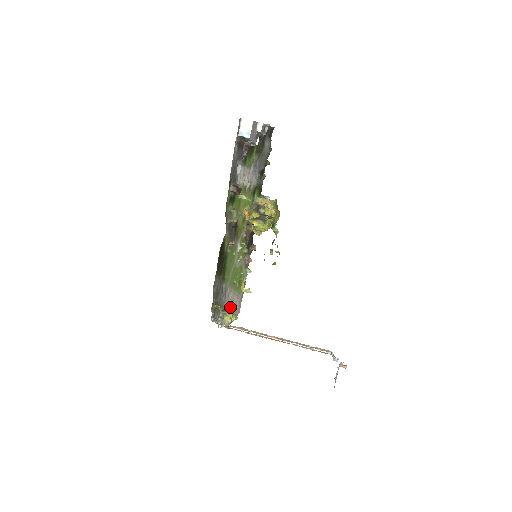
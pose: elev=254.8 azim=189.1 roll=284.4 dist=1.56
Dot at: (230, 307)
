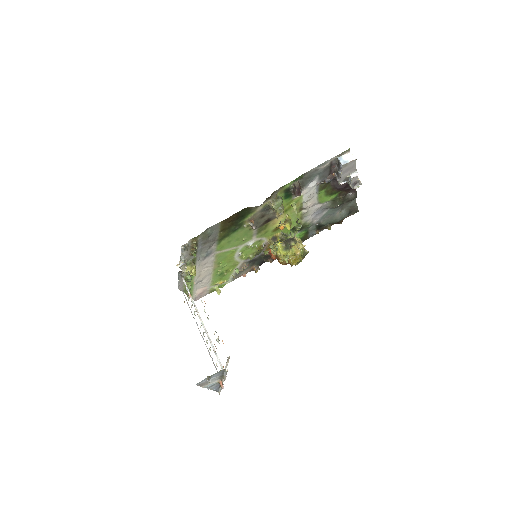
Dot at: (197, 277)
